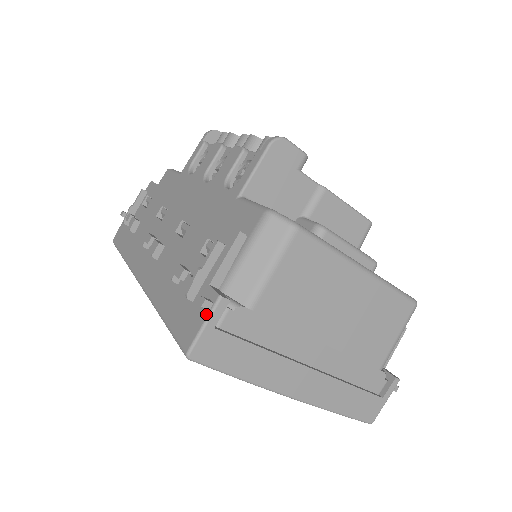
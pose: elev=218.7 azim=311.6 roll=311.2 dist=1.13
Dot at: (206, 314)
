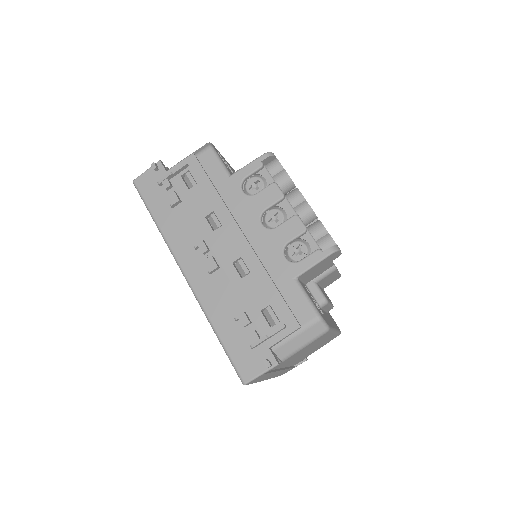
Dot at: (265, 369)
